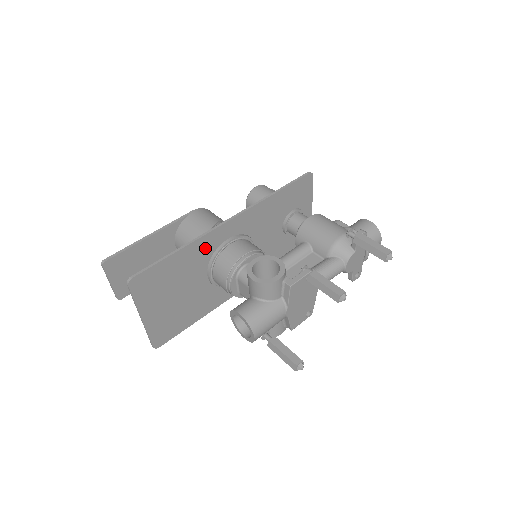
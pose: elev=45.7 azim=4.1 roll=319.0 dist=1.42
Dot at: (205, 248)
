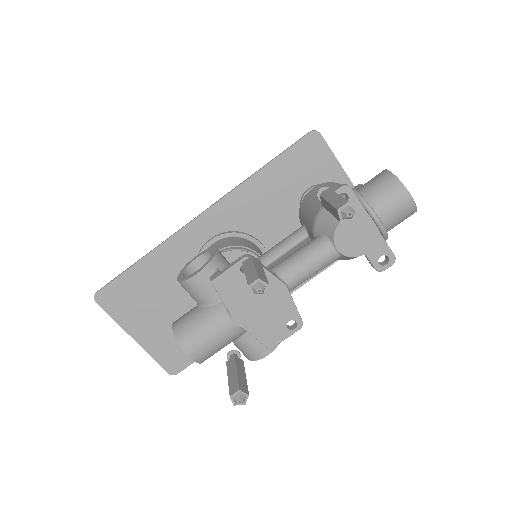
Dot at: (180, 253)
